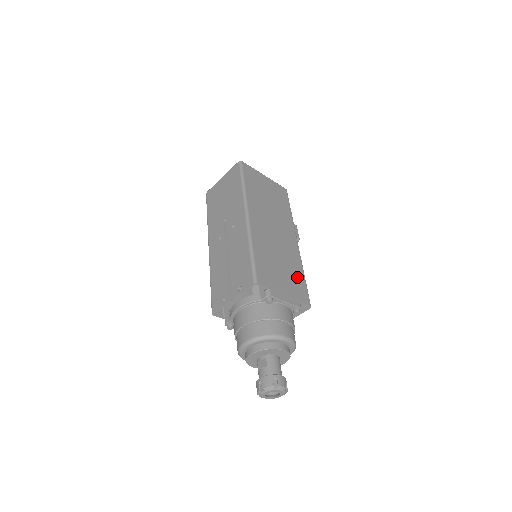
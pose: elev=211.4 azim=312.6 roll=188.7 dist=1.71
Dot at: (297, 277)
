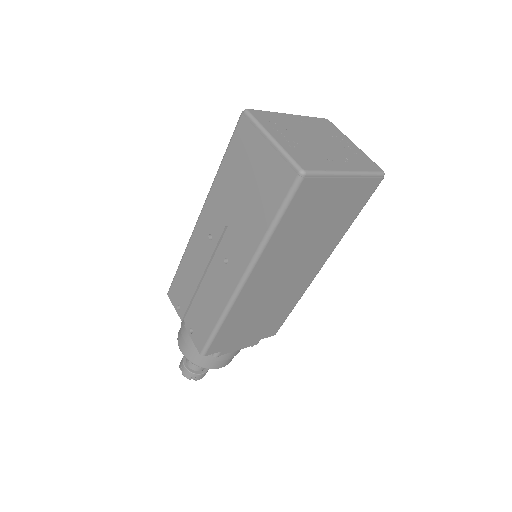
Dot at: (279, 316)
